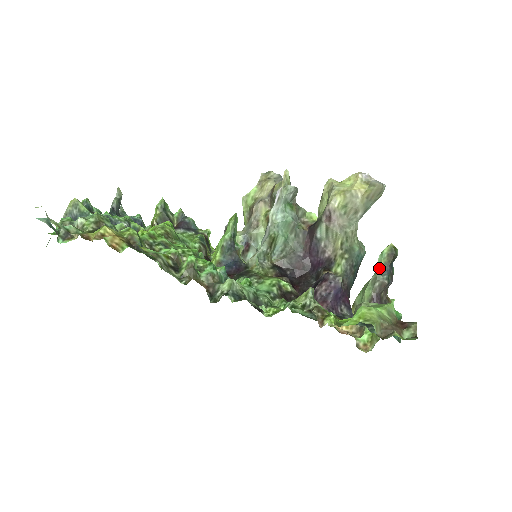
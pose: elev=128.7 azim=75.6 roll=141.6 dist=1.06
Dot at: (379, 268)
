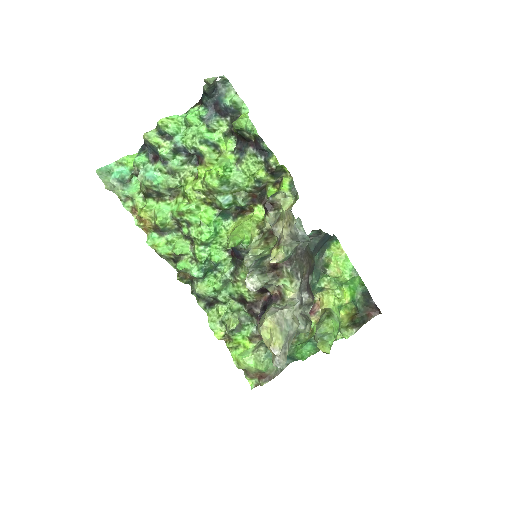
Dot at: (316, 340)
